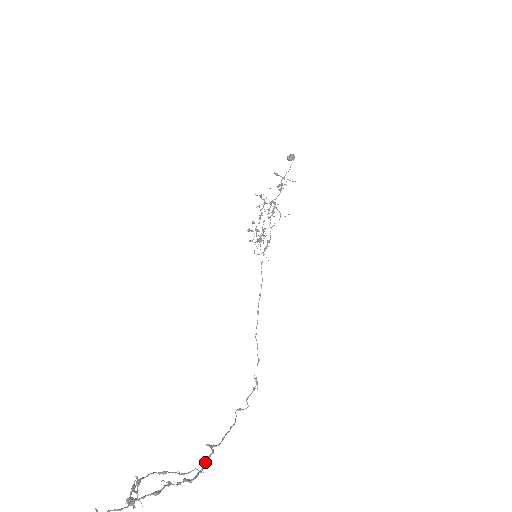
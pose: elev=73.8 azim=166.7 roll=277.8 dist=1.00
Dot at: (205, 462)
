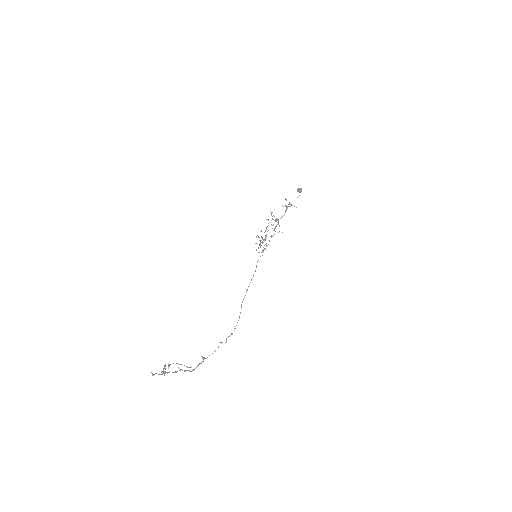
Dot at: occluded
